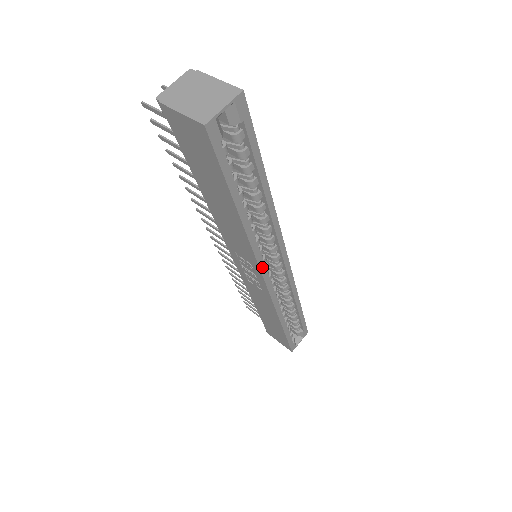
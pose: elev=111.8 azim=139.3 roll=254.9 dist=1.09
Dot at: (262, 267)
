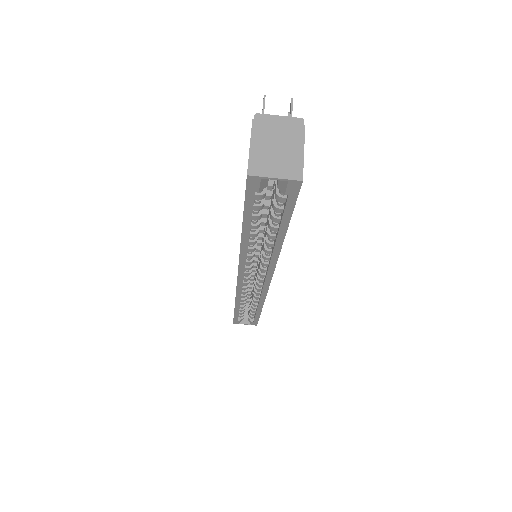
Dot at: (241, 270)
